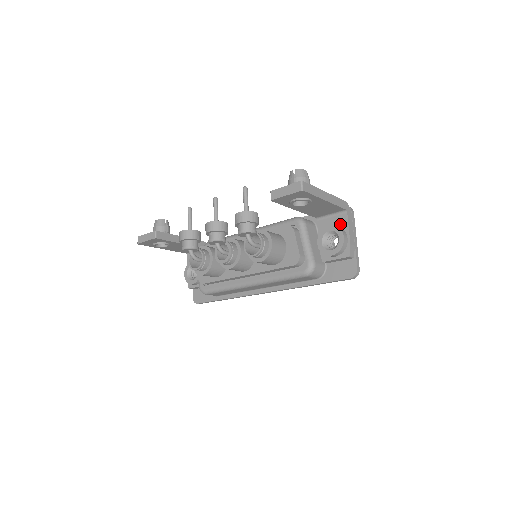
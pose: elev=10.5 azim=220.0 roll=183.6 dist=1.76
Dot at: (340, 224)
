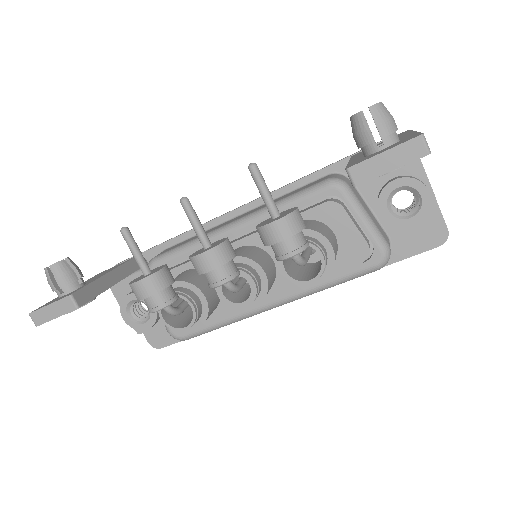
Dot at: (407, 170)
